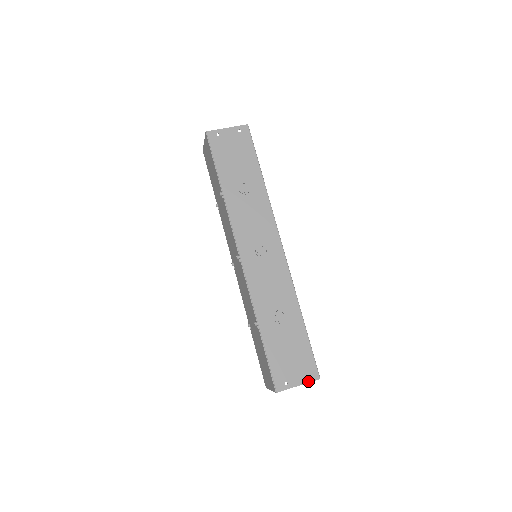
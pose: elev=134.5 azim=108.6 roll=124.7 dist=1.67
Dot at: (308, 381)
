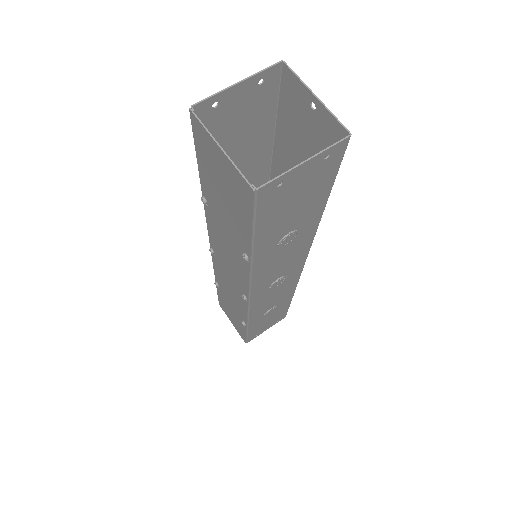
Dot at: occluded
